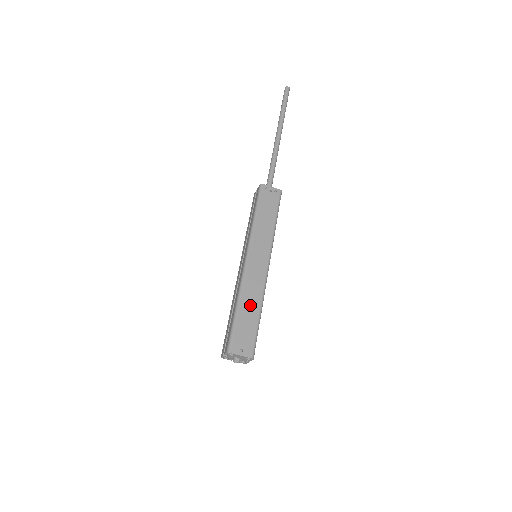
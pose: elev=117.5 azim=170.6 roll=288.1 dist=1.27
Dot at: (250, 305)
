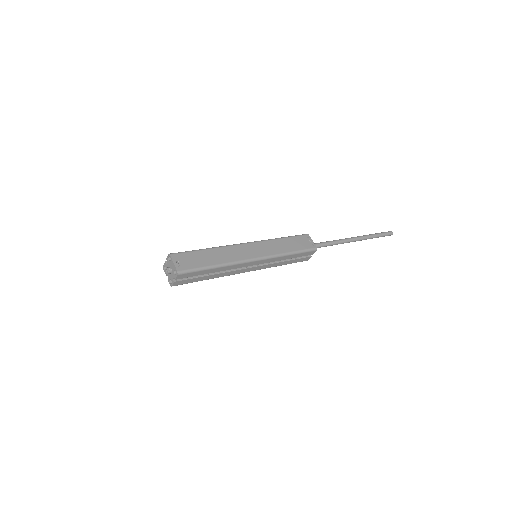
Dot at: (216, 256)
